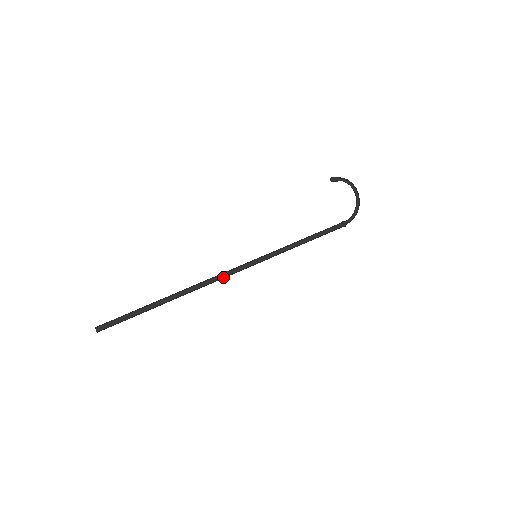
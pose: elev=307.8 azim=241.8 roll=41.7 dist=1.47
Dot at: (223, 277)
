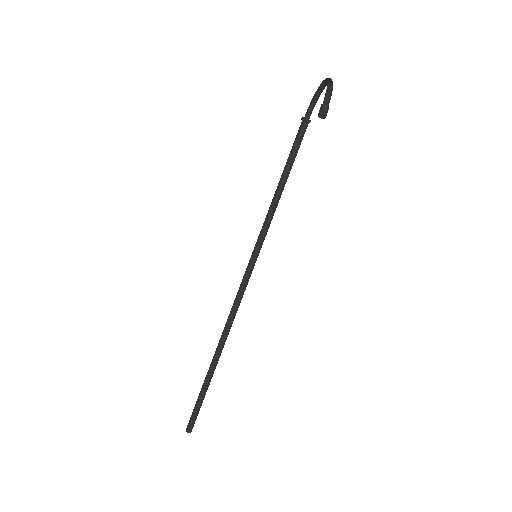
Dot at: occluded
